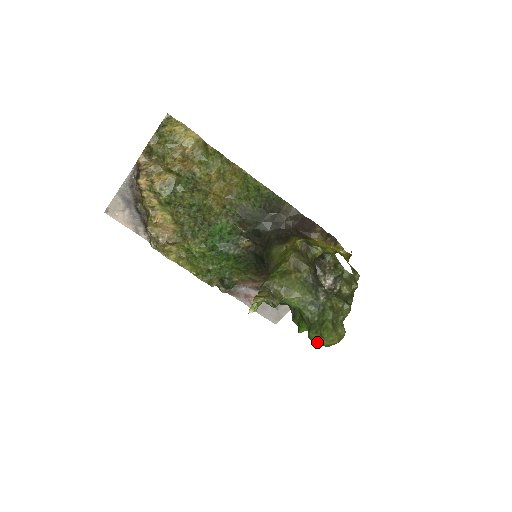
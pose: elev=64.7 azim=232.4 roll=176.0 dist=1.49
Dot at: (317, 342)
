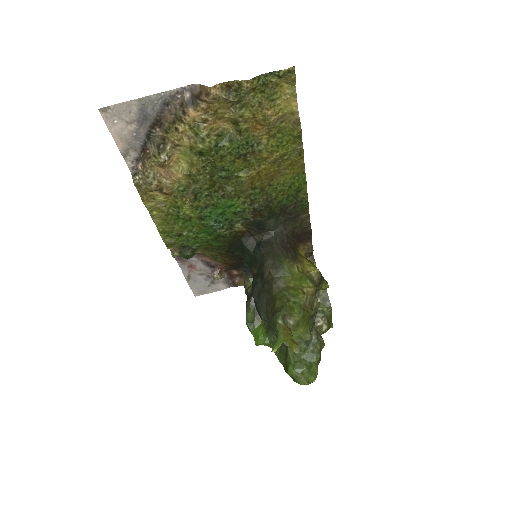
Dot at: (295, 379)
